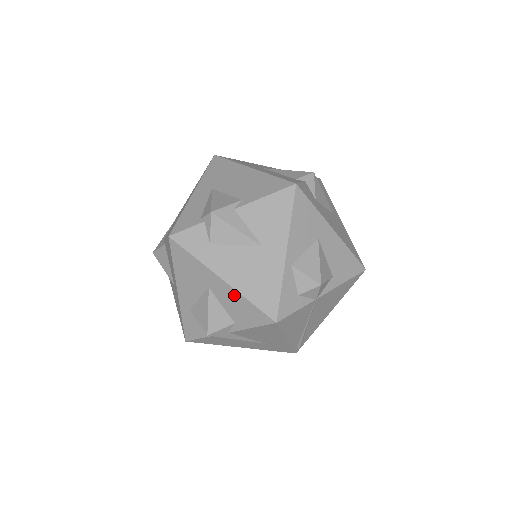
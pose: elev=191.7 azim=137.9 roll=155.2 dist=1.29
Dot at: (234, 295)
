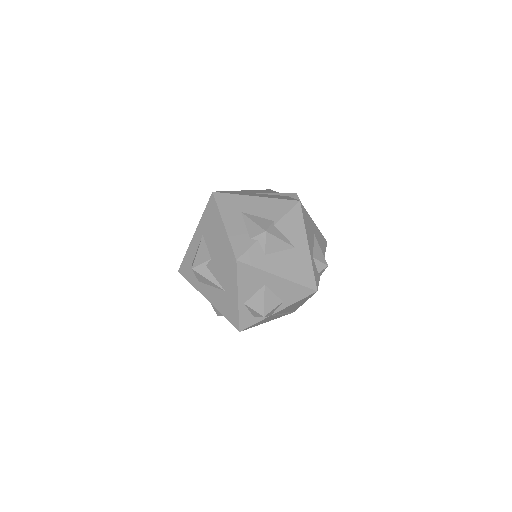
Dot at: (218, 310)
